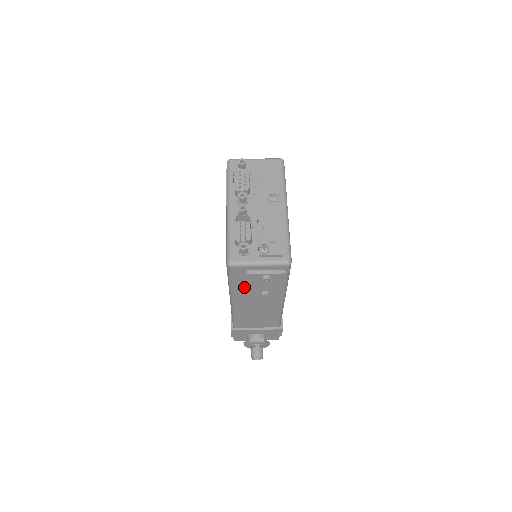
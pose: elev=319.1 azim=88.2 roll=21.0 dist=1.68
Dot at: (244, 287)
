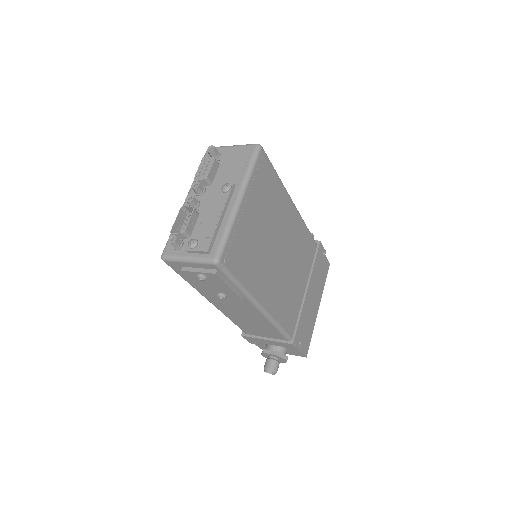
Dot at: occluded
